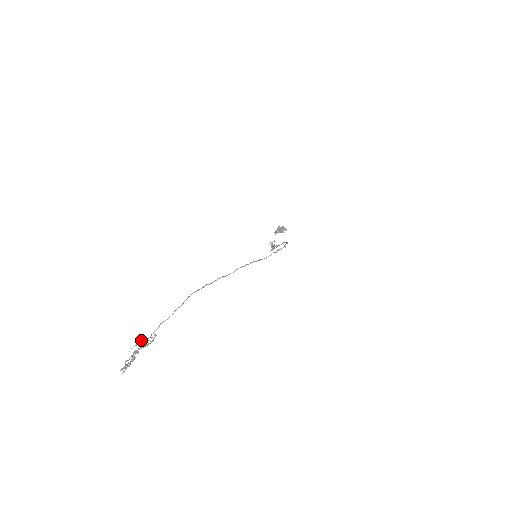
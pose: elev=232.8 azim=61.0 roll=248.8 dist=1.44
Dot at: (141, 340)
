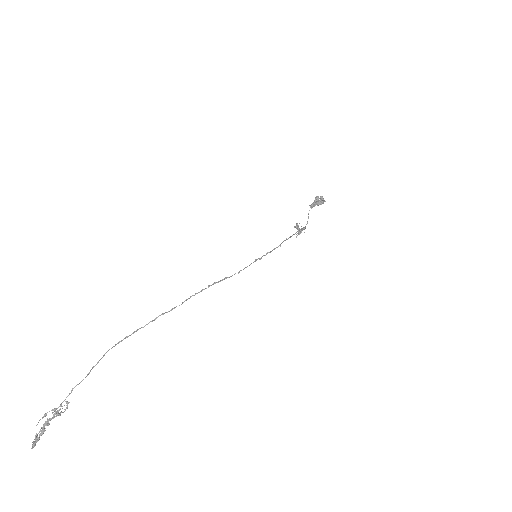
Dot at: (49, 411)
